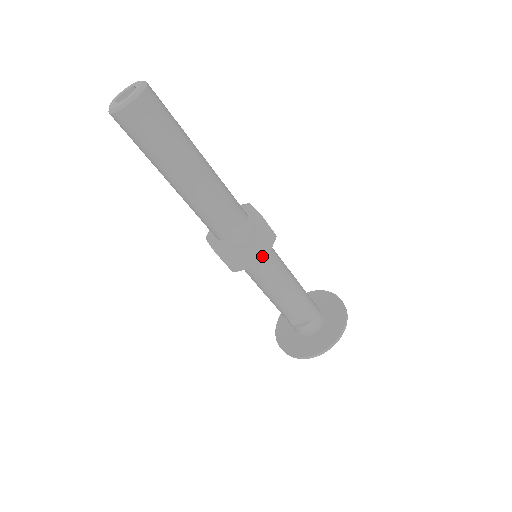
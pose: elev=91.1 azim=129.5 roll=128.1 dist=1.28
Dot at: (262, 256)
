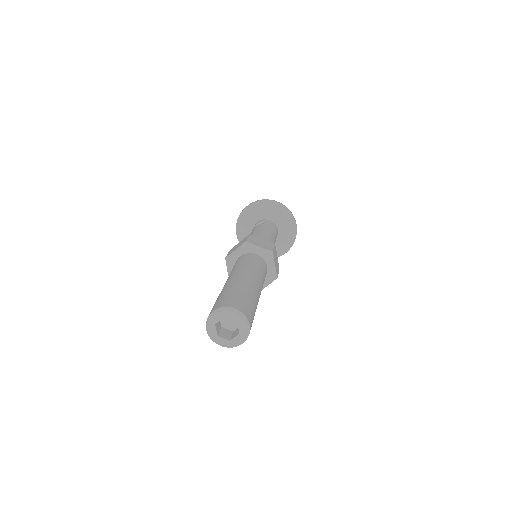
Dot at: (278, 266)
